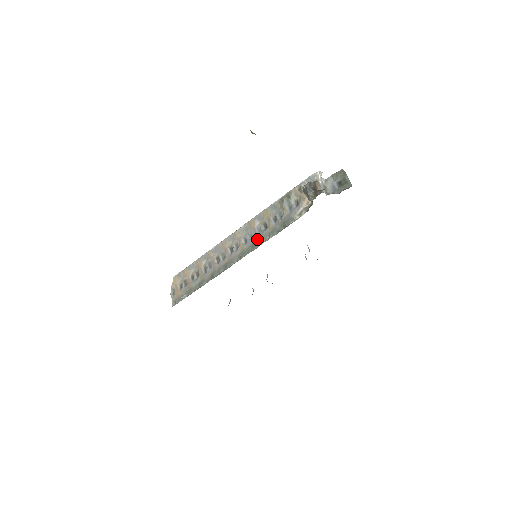
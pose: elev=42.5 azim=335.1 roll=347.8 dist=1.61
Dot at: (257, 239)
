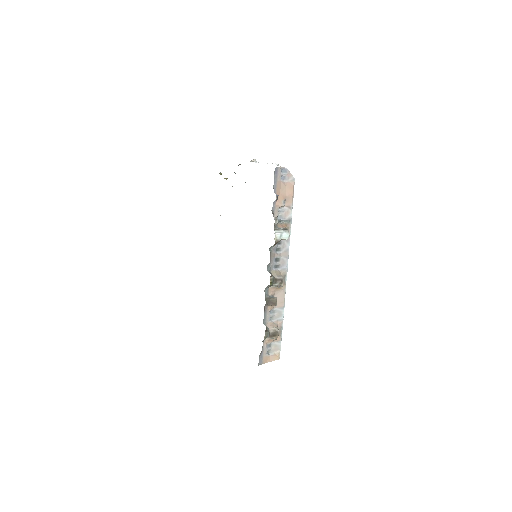
Dot at: occluded
